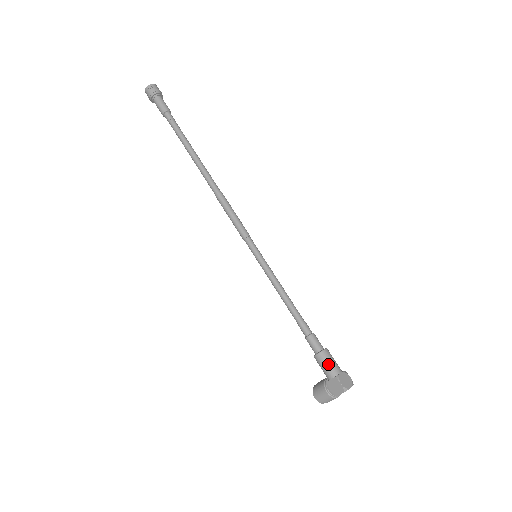
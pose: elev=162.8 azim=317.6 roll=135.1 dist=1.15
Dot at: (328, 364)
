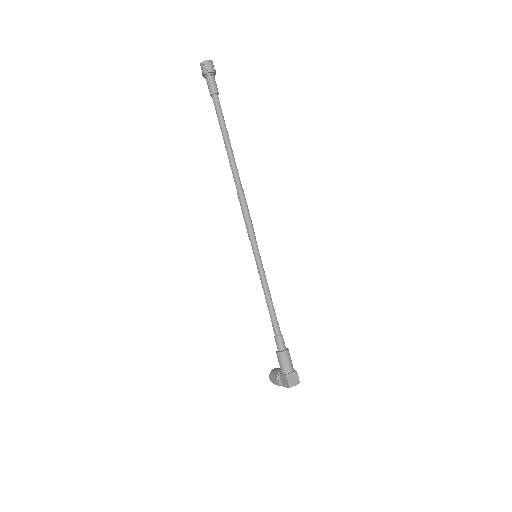
Dot at: (284, 363)
